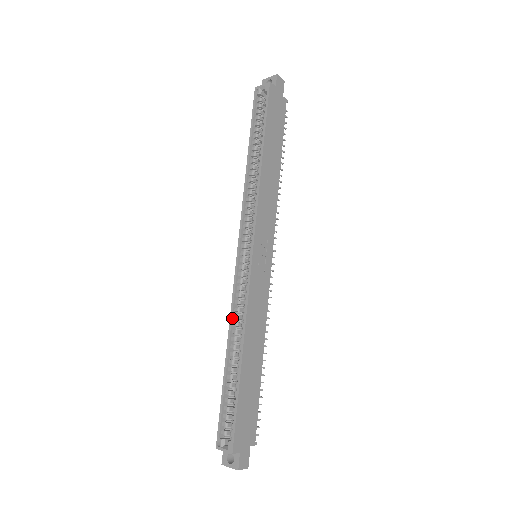
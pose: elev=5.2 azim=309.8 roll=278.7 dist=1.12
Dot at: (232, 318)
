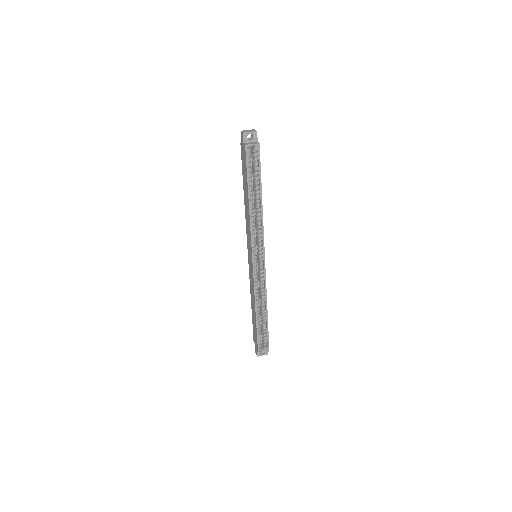
Dot at: (256, 296)
